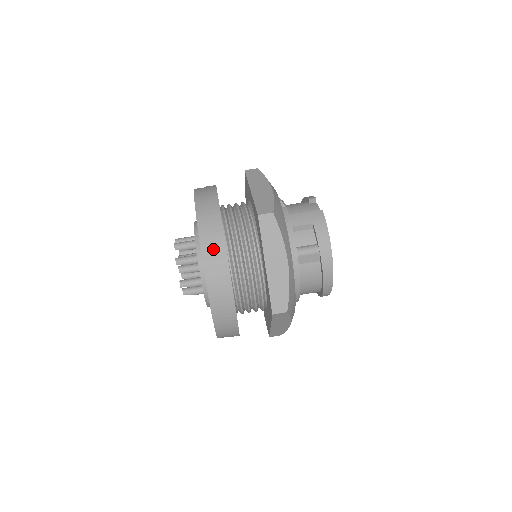
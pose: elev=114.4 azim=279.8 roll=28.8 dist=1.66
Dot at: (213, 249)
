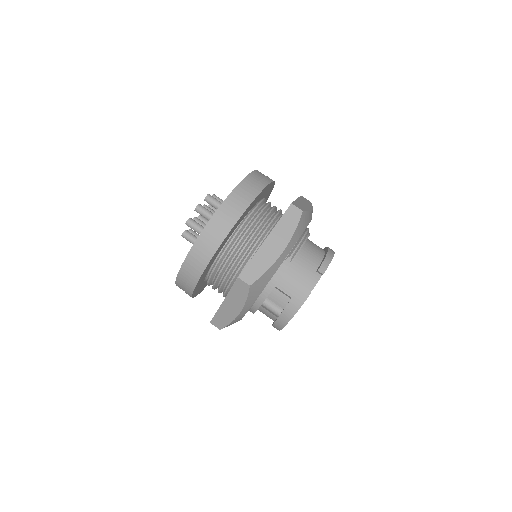
Dot at: (195, 263)
